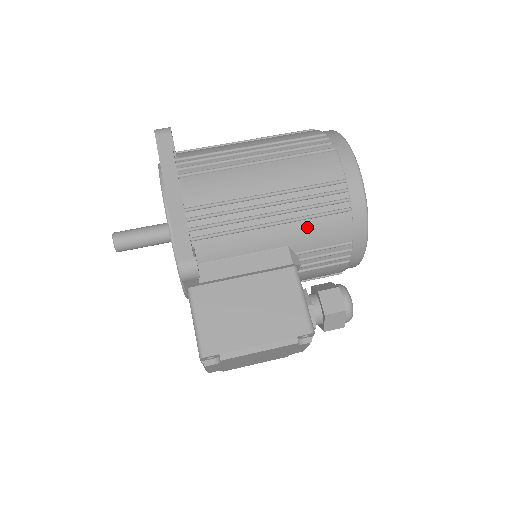
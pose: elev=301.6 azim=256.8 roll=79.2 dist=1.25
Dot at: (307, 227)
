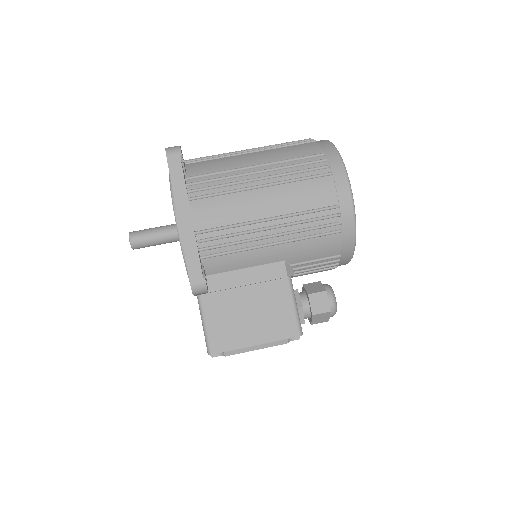
Dot at: (302, 246)
